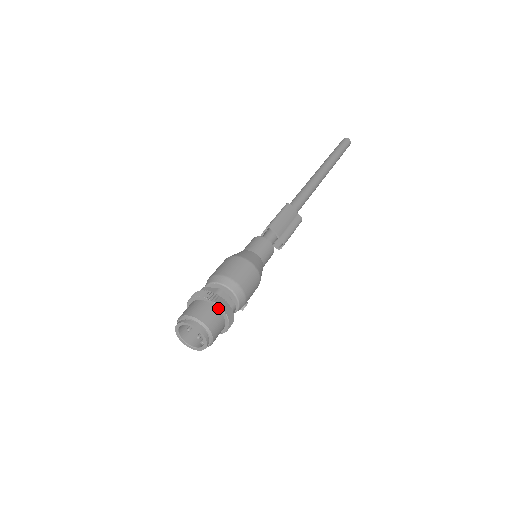
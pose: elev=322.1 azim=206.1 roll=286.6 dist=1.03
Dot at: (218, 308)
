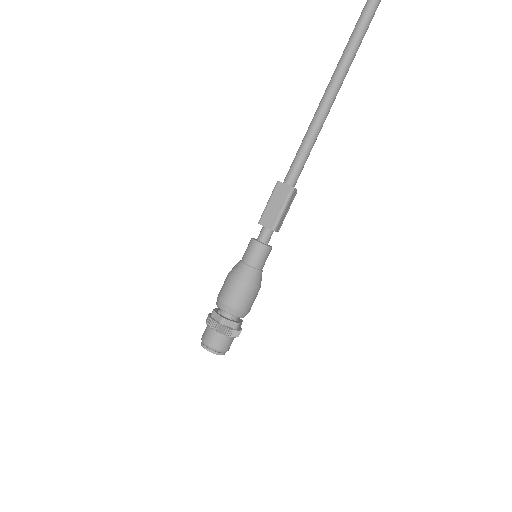
Dot at: (236, 336)
